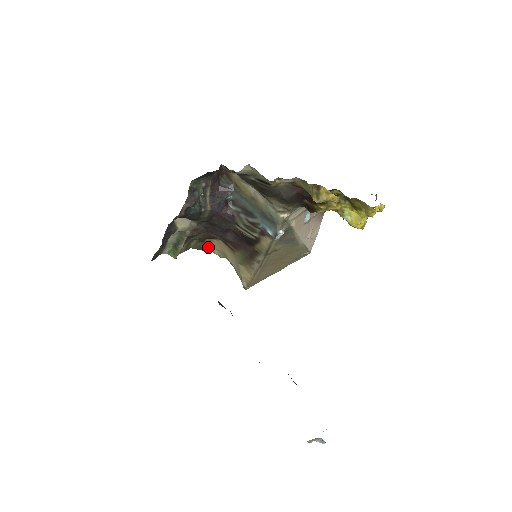
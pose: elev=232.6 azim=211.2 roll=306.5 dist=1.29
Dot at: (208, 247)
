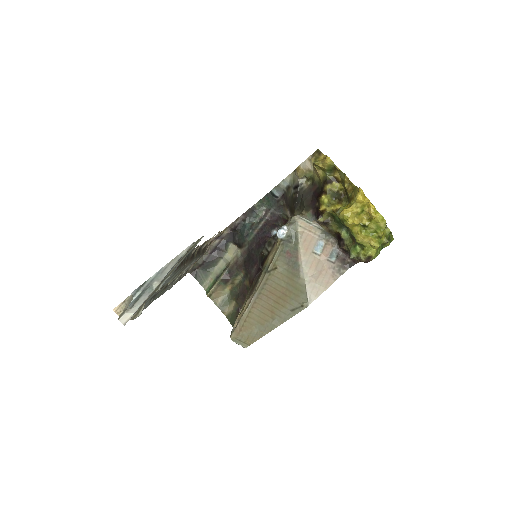
Dot at: occluded
